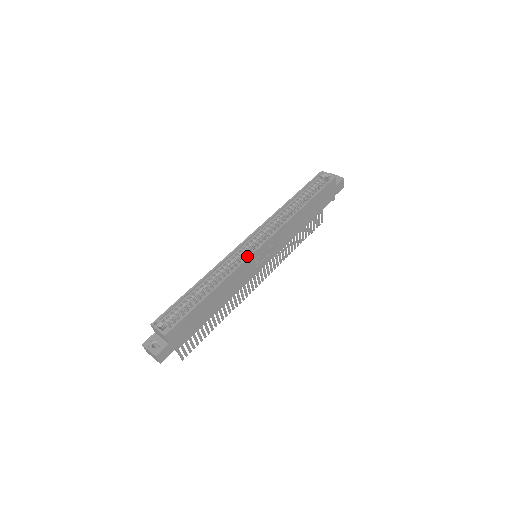
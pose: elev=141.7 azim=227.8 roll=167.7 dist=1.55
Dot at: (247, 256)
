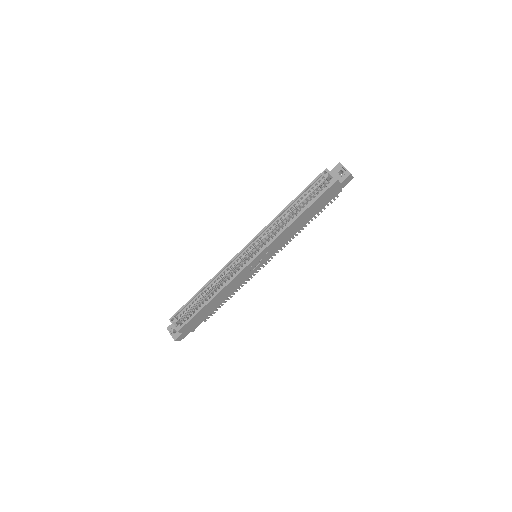
Dot at: (241, 269)
